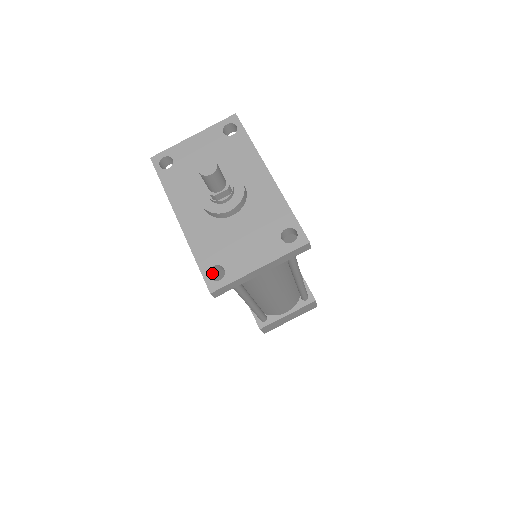
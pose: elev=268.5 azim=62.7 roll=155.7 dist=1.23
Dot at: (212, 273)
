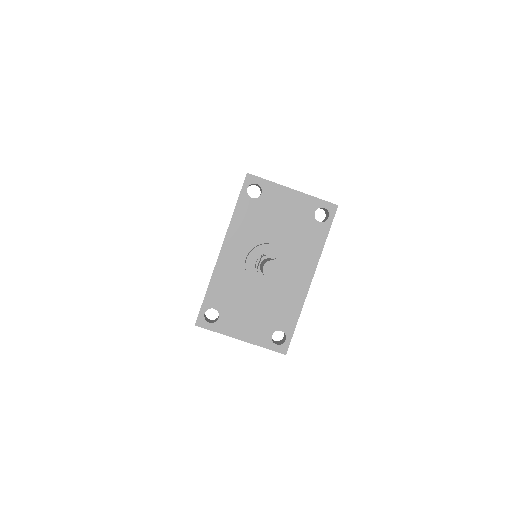
Dot at: (209, 307)
